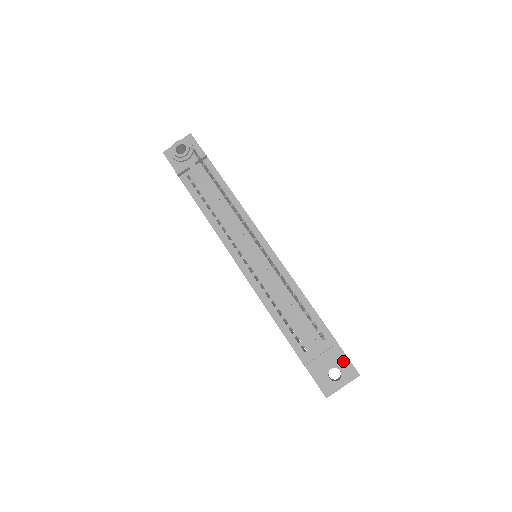
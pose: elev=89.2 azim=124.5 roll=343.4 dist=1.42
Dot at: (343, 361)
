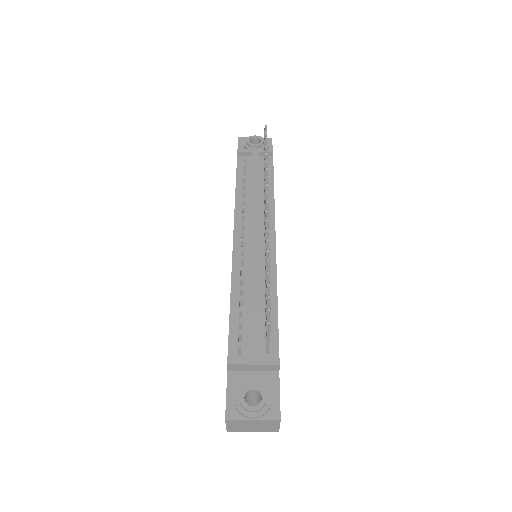
Dot at: (272, 393)
